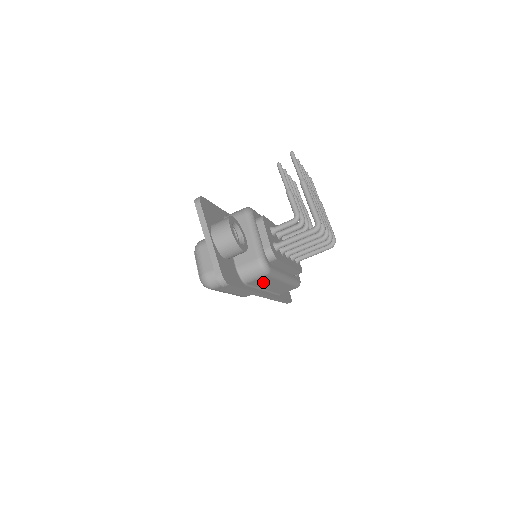
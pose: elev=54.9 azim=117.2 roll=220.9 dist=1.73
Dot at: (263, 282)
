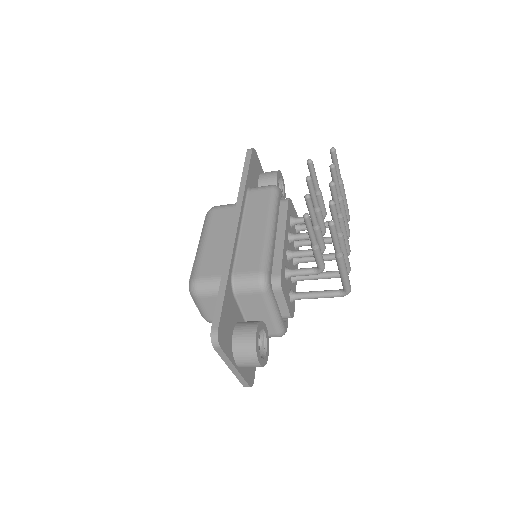
Dot at: occluded
